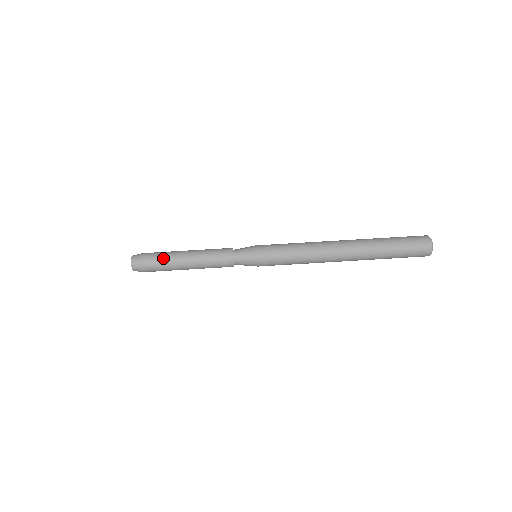
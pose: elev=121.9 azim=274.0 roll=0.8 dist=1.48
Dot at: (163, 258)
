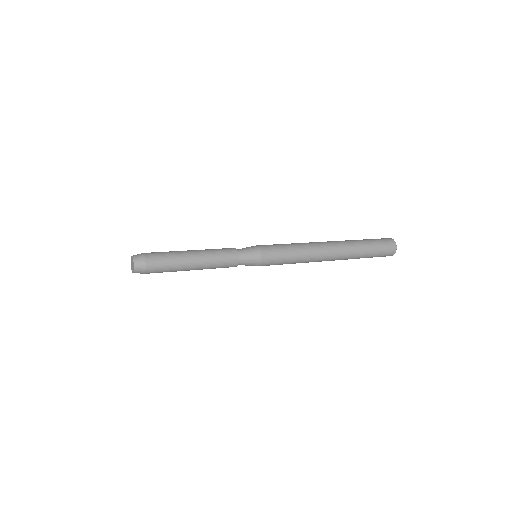
Dot at: (169, 257)
